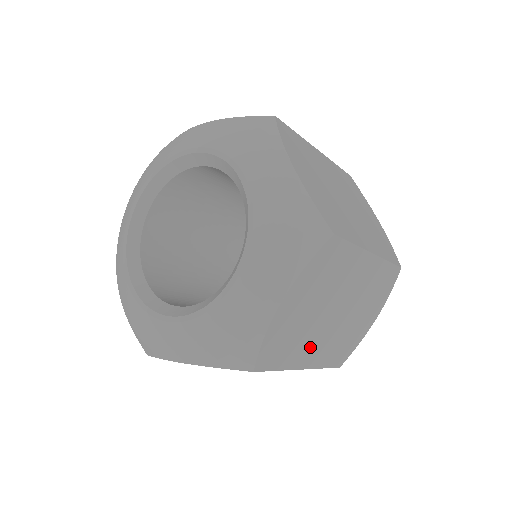
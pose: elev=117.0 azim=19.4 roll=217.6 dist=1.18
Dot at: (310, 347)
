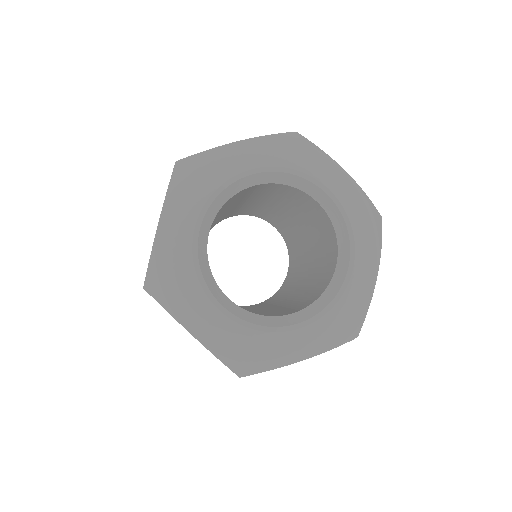
Dot at: occluded
